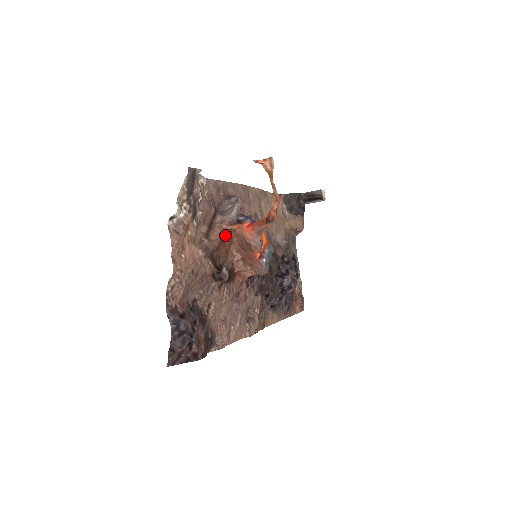
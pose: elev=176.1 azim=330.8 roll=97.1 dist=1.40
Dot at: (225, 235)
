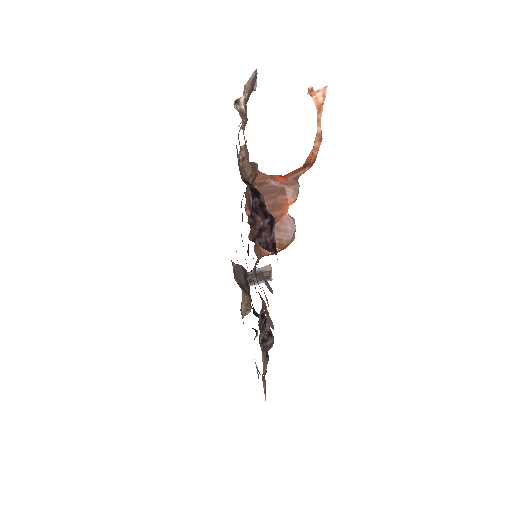
Dot at: occluded
